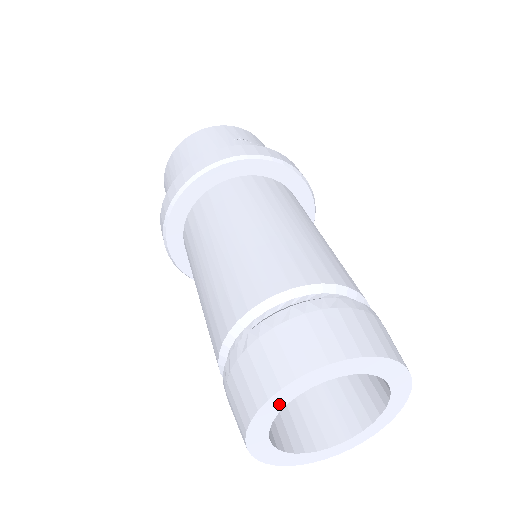
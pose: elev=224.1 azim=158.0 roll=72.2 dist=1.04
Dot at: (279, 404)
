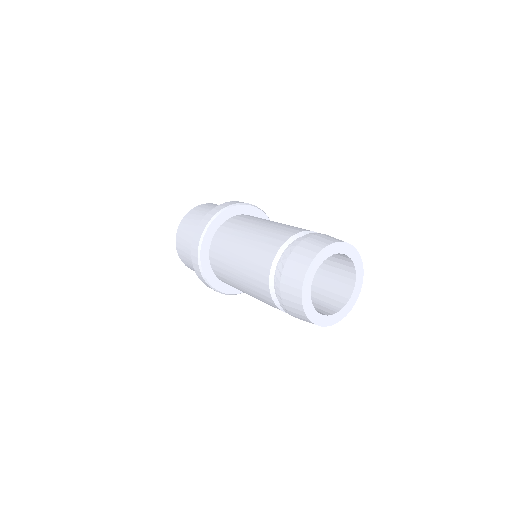
Dot at: (316, 265)
